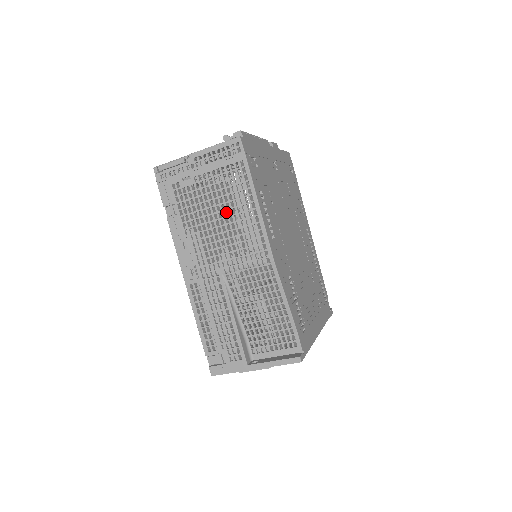
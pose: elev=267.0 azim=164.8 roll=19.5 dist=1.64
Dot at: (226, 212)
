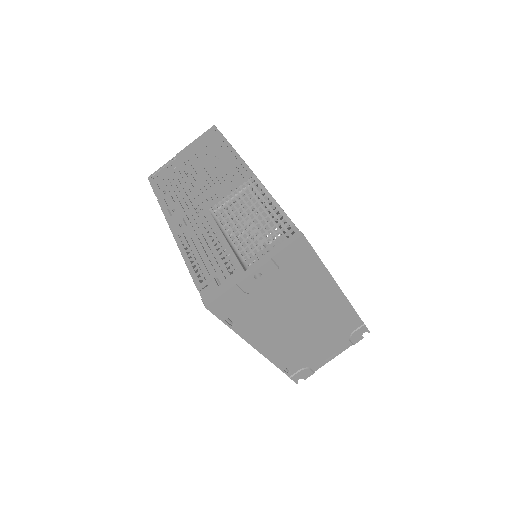
Dot at: (208, 168)
